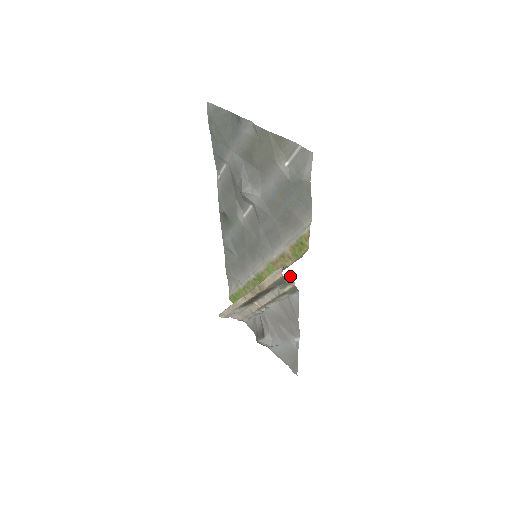
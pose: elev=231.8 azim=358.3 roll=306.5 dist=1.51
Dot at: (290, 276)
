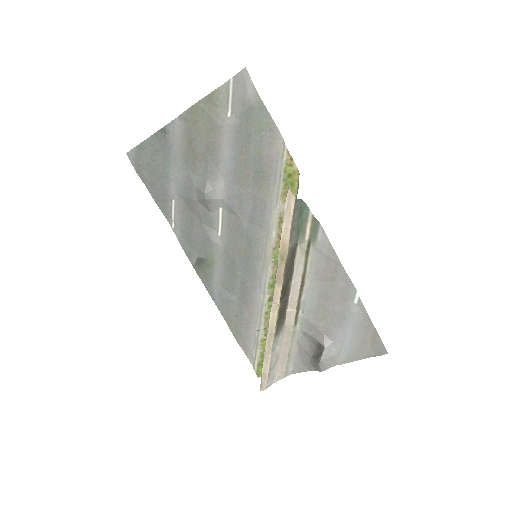
Dot at: (302, 204)
